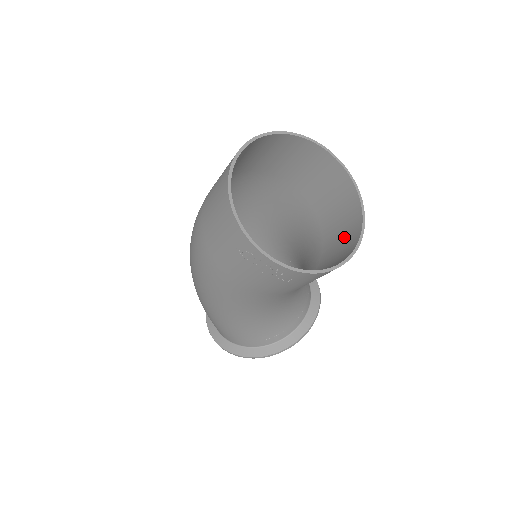
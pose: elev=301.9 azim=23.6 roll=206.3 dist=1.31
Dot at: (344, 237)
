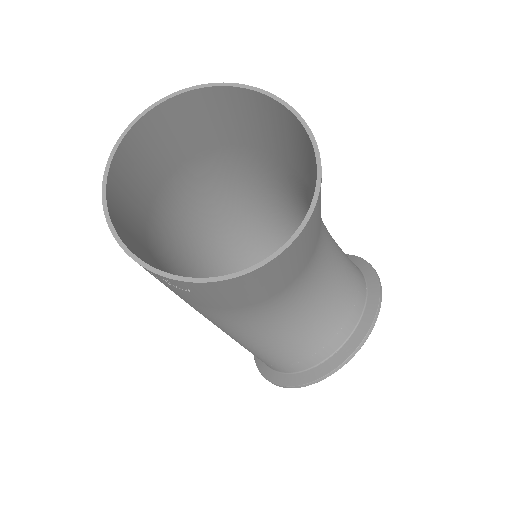
Dot at: occluded
